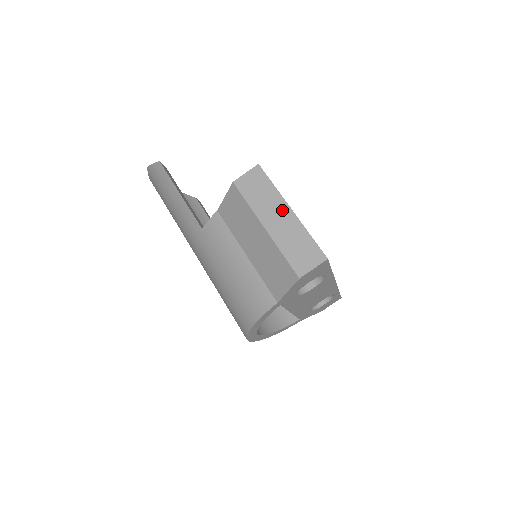
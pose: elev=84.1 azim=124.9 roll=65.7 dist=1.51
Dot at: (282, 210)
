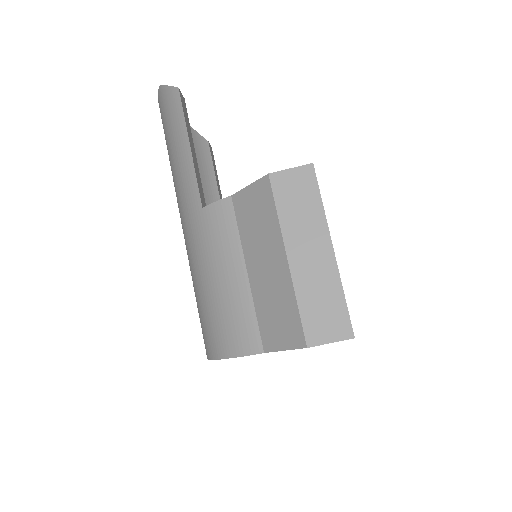
Dot at: (320, 244)
